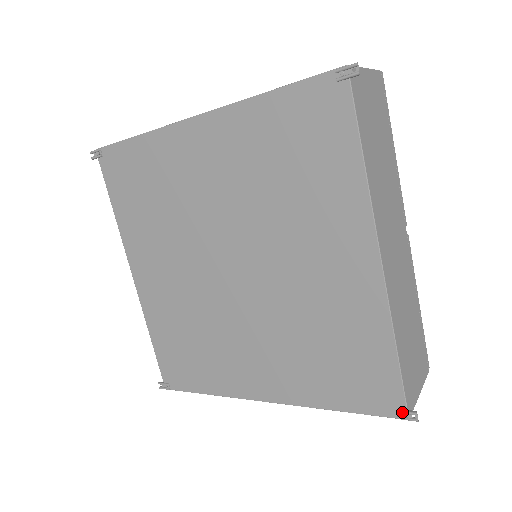
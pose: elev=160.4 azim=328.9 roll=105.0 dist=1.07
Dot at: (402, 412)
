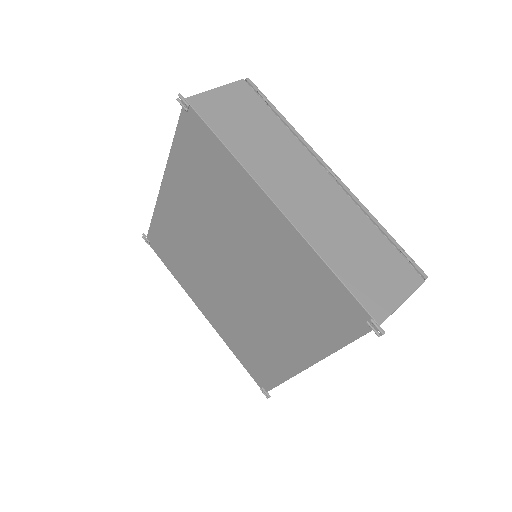
Dot at: (264, 391)
